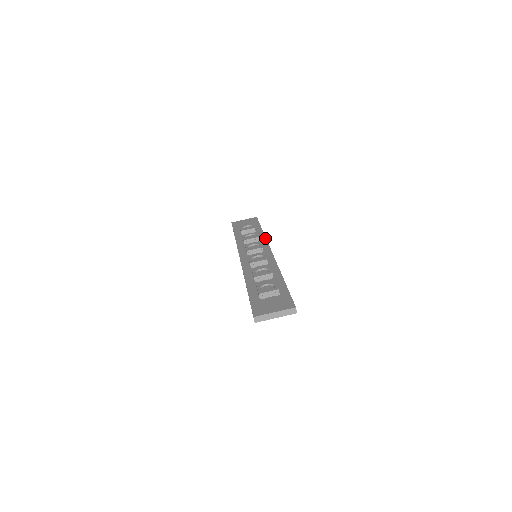
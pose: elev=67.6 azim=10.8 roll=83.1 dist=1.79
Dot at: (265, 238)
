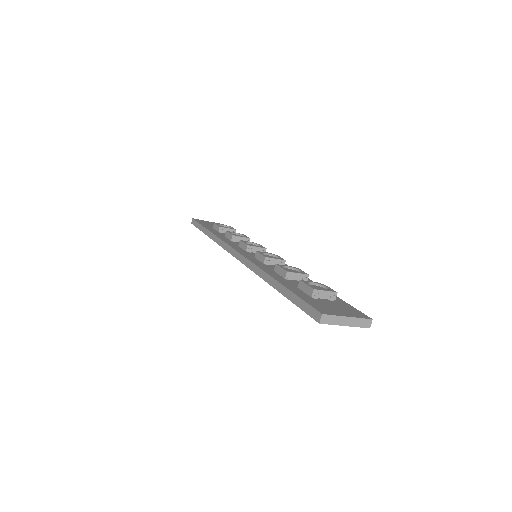
Dot at: occluded
